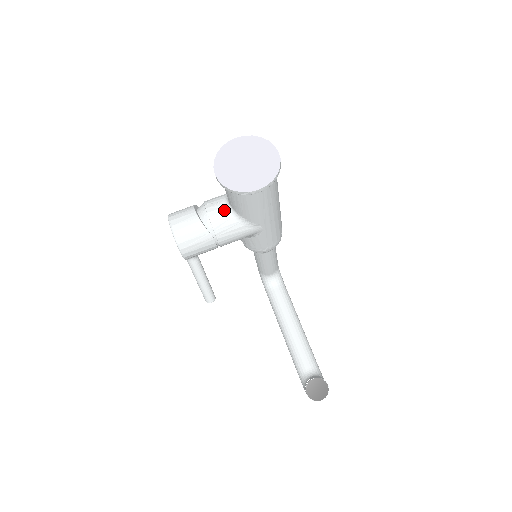
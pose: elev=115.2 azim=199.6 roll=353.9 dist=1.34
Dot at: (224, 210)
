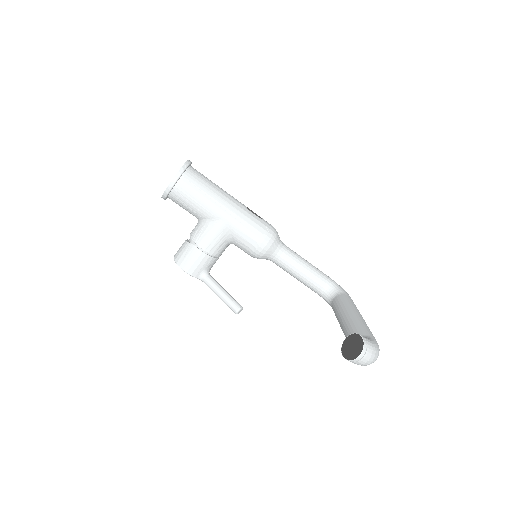
Dot at: (197, 225)
